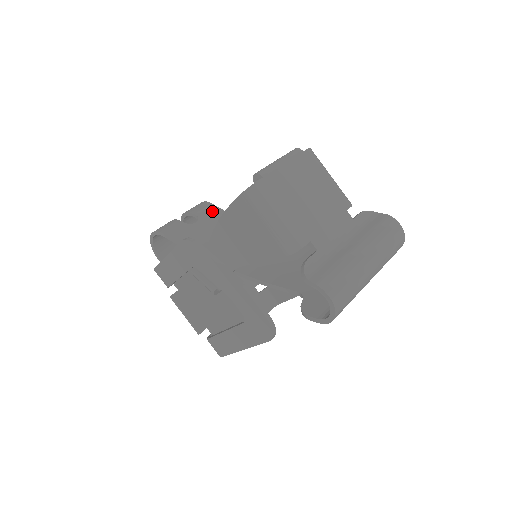
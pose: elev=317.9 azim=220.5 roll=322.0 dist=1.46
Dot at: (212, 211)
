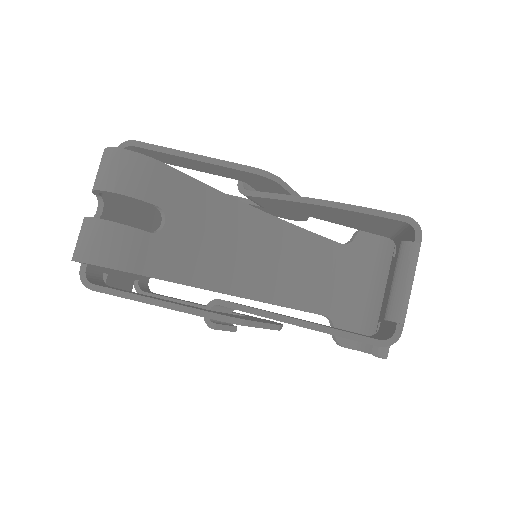
Dot at: (174, 185)
